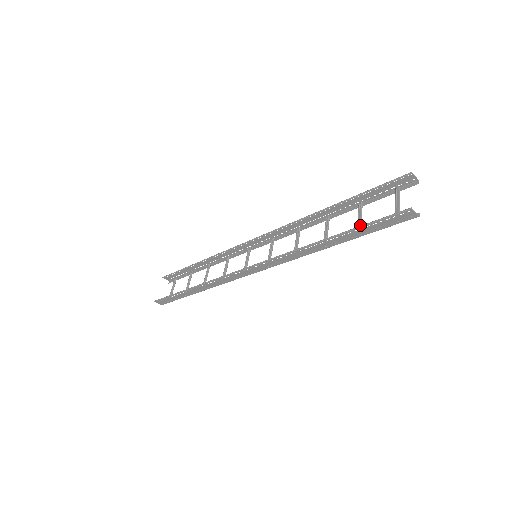
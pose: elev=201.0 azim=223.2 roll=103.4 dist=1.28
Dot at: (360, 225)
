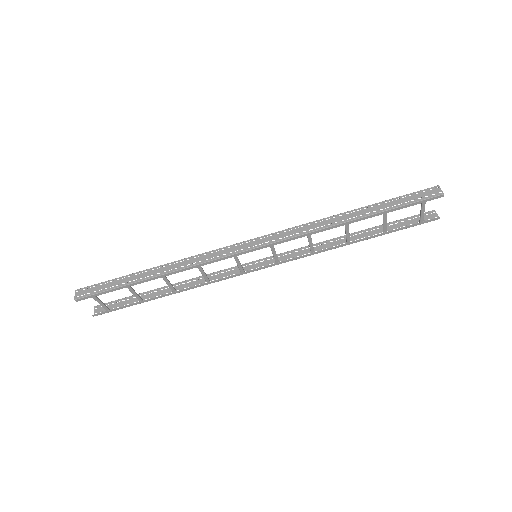
Dot at: (386, 216)
